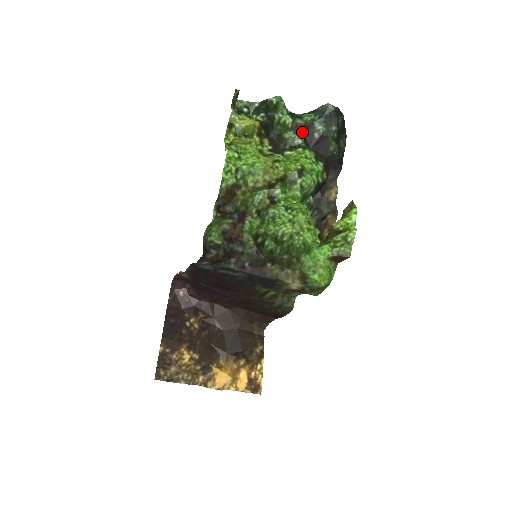
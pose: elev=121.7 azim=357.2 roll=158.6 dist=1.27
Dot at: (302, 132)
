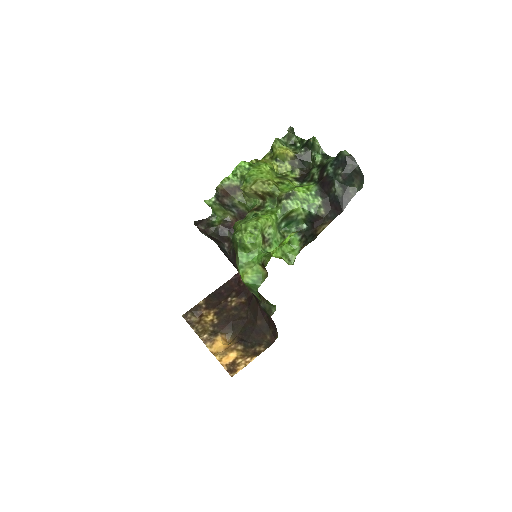
Dot at: (320, 170)
